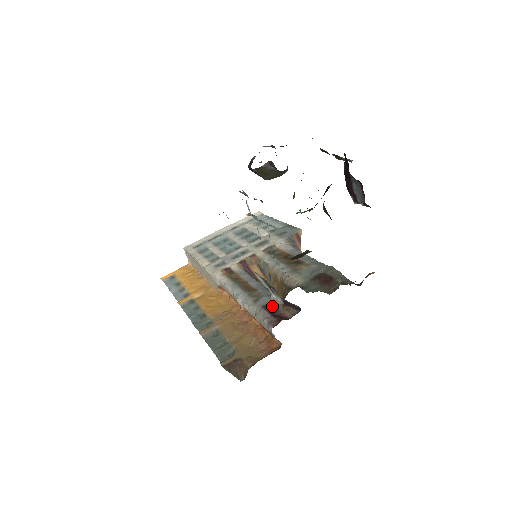
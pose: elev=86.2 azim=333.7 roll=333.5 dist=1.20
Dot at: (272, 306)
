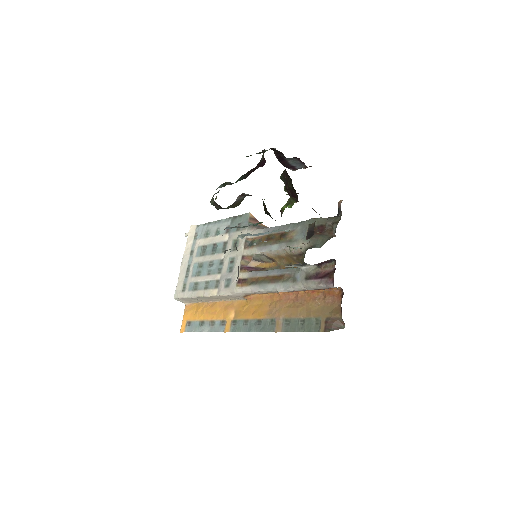
Dot at: (312, 274)
